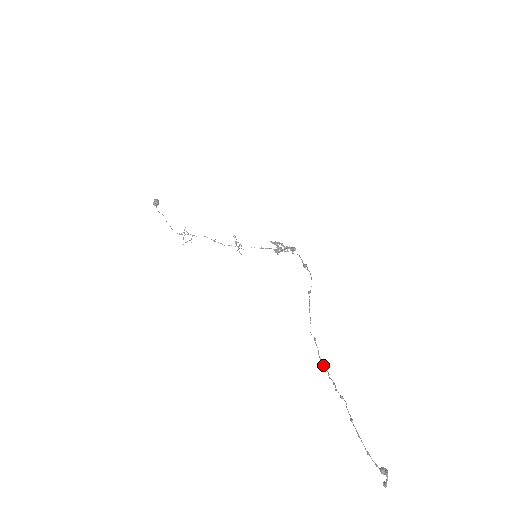
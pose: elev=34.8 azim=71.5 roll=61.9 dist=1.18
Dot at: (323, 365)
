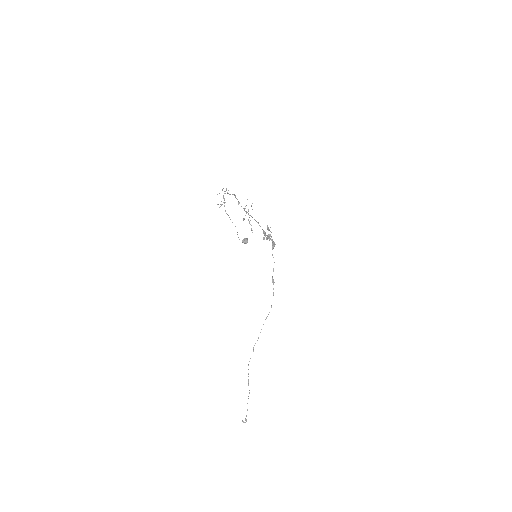
Dot at: occluded
